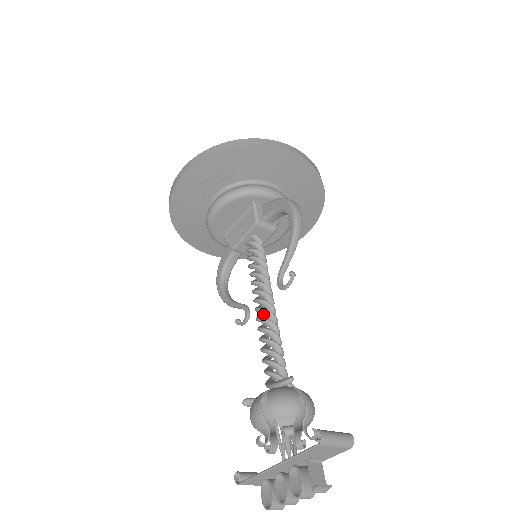
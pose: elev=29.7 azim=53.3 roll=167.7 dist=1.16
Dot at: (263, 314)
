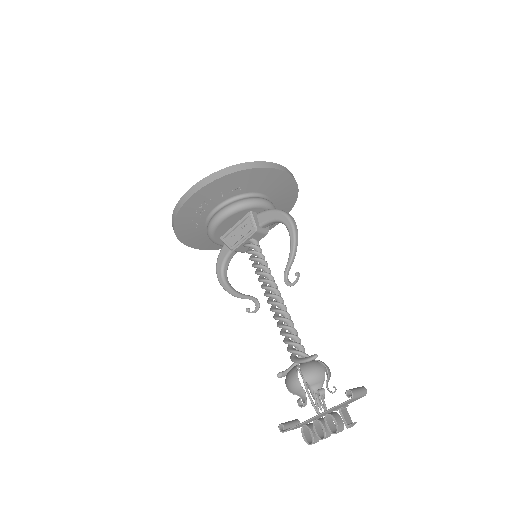
Dot at: occluded
